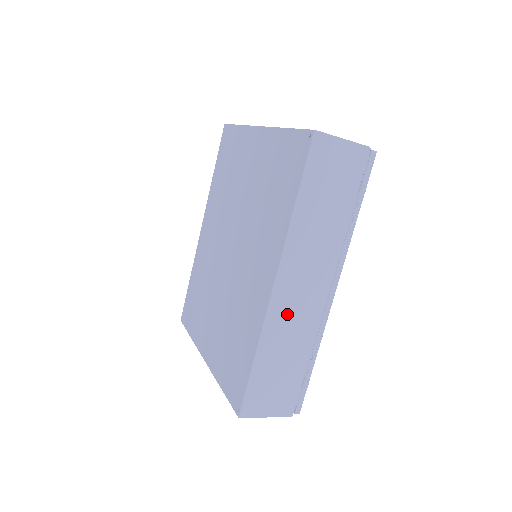
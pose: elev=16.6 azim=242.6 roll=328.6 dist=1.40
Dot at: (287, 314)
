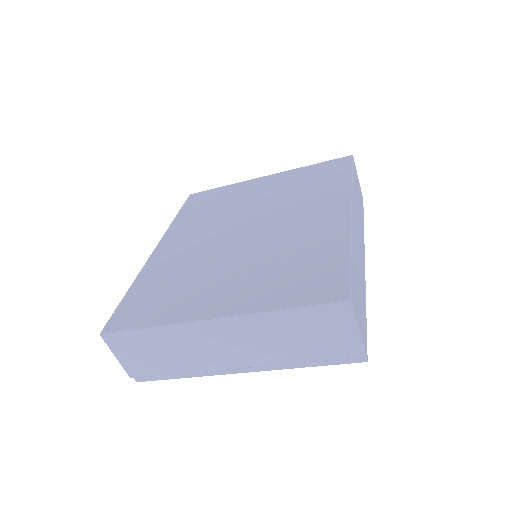
Dot at: (356, 242)
